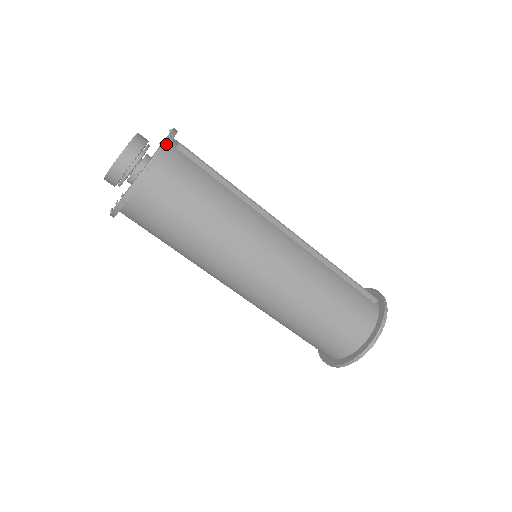
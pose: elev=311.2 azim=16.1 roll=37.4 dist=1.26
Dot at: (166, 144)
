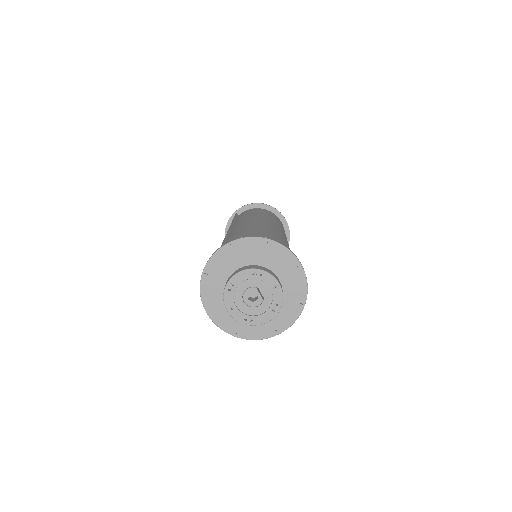
Dot at: (274, 335)
